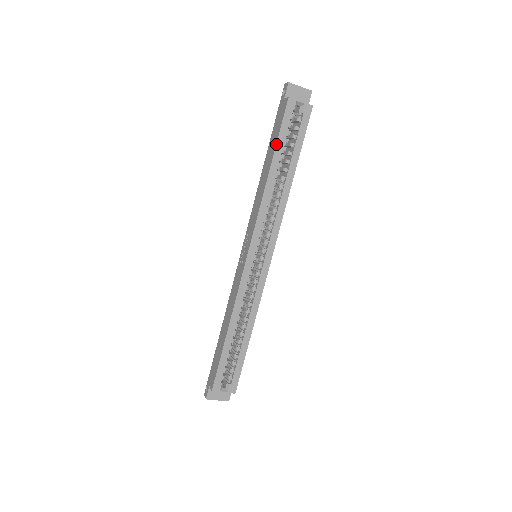
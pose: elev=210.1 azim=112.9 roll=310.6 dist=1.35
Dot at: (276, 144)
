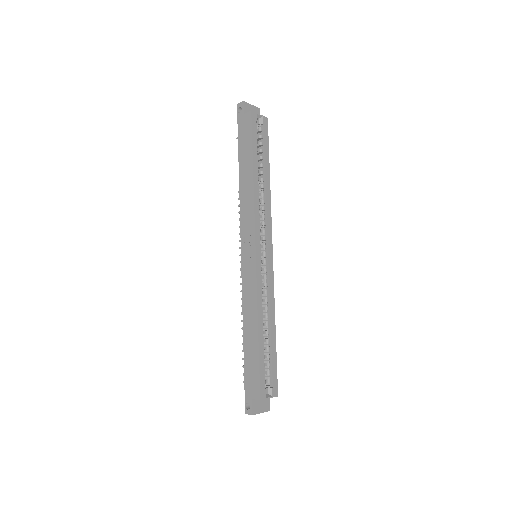
Dot at: (252, 150)
